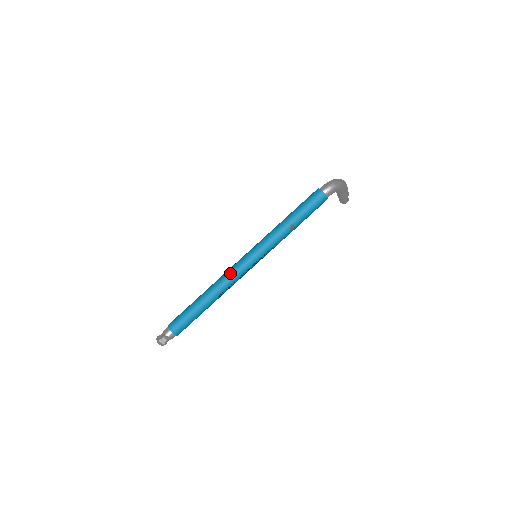
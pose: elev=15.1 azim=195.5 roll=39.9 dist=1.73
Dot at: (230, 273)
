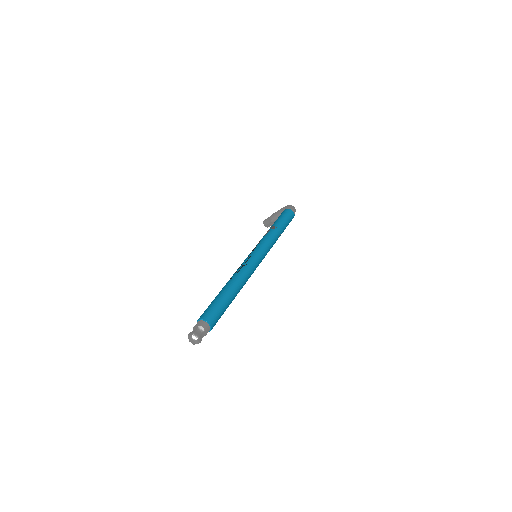
Dot at: (250, 268)
